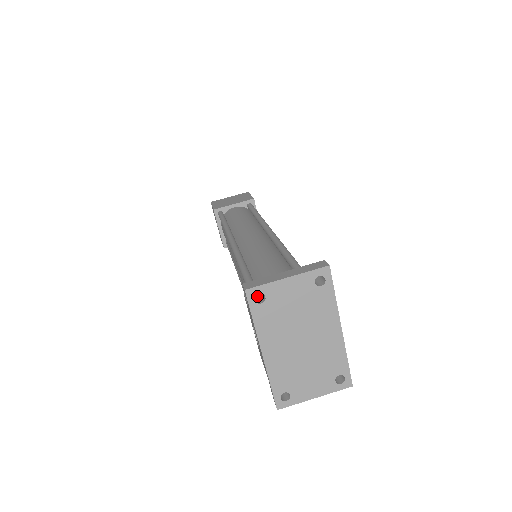
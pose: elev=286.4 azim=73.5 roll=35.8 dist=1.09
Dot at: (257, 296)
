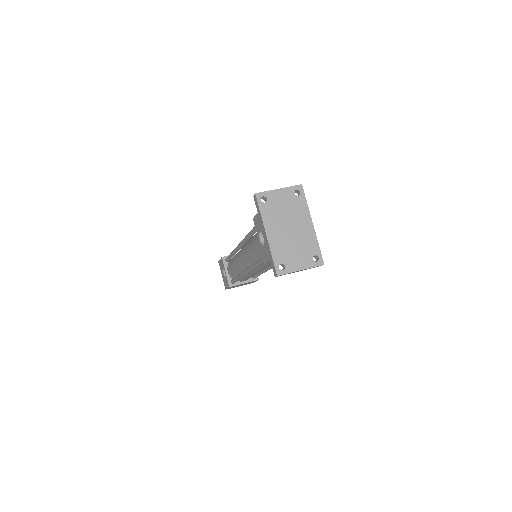
Dot at: occluded
